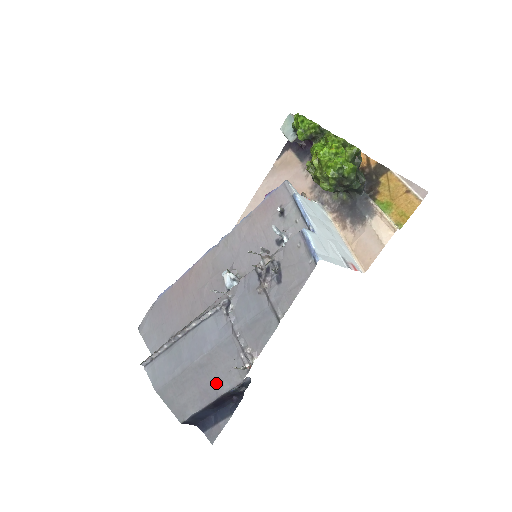
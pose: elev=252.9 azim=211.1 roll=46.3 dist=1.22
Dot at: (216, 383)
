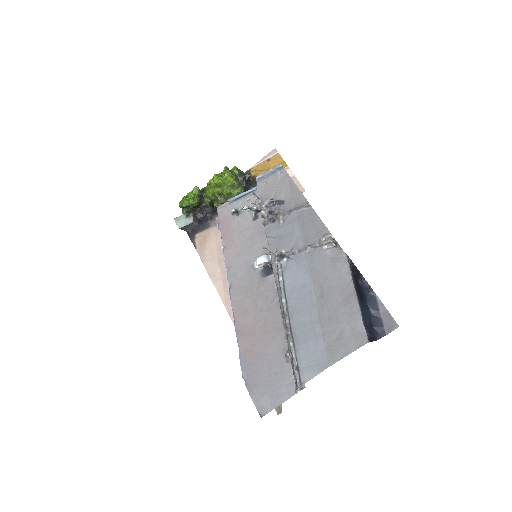
Dot at: (341, 283)
